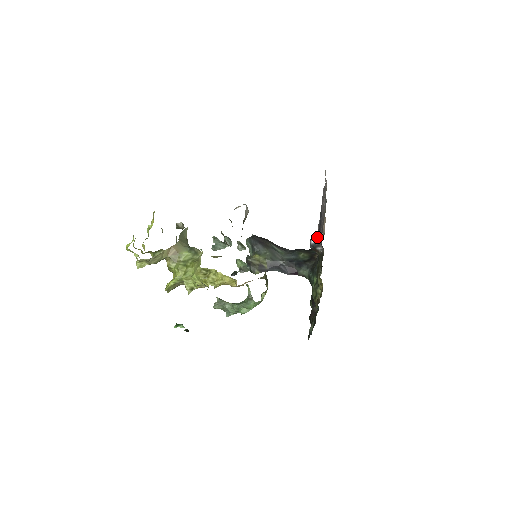
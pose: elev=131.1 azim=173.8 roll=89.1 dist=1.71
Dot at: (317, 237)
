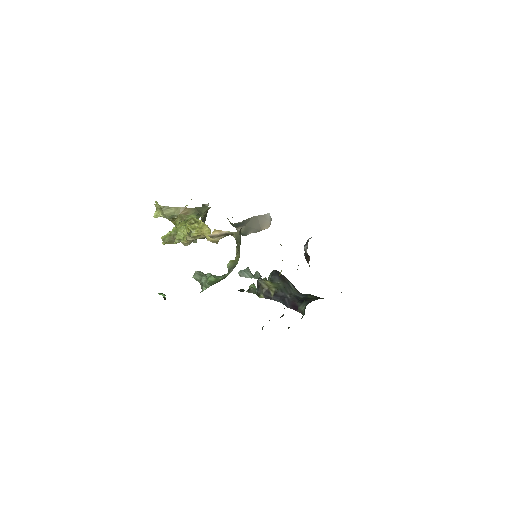
Dot at: (309, 238)
